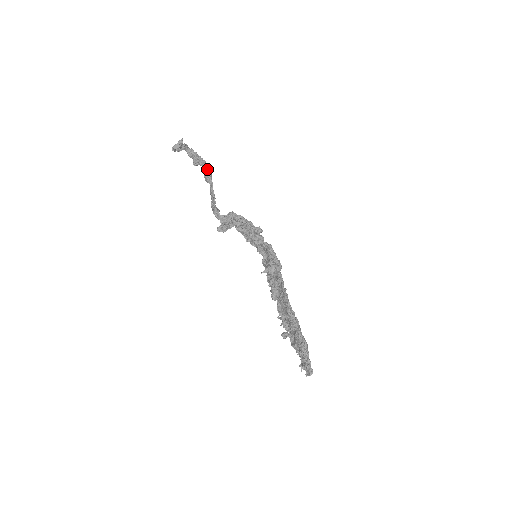
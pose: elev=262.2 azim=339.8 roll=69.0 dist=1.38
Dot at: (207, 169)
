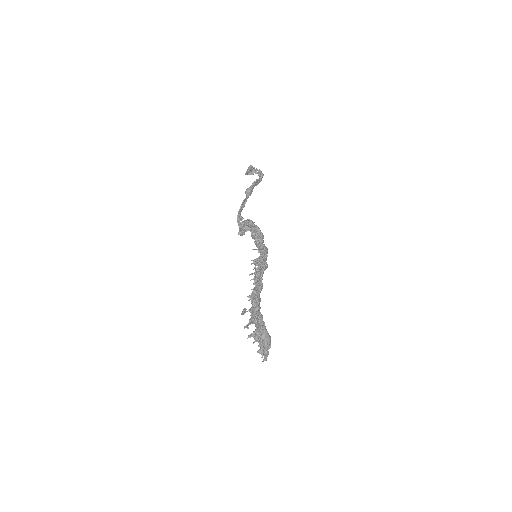
Dot at: (249, 187)
